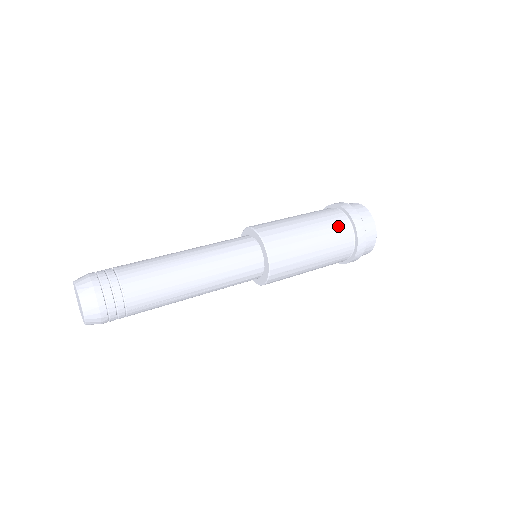
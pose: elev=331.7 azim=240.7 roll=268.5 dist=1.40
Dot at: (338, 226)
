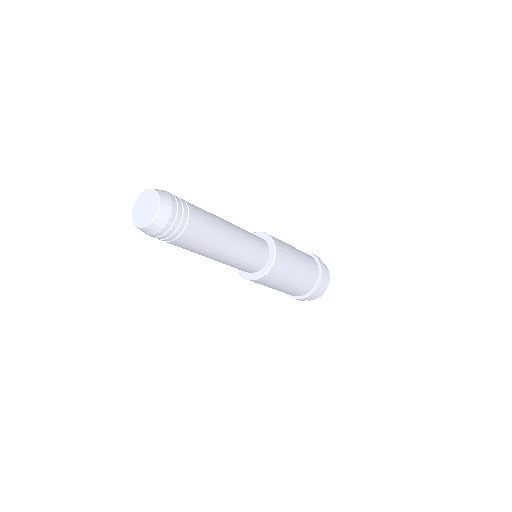
Dot at: occluded
